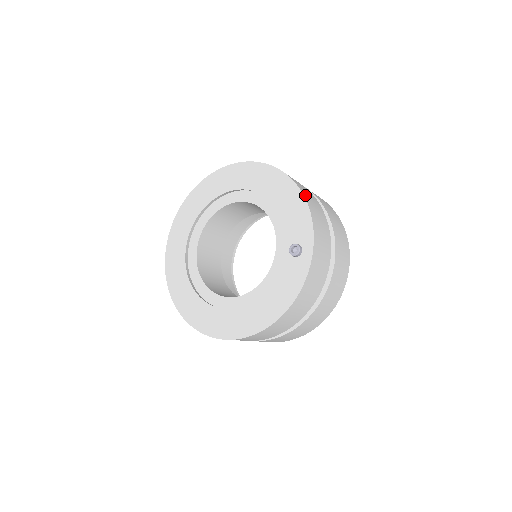
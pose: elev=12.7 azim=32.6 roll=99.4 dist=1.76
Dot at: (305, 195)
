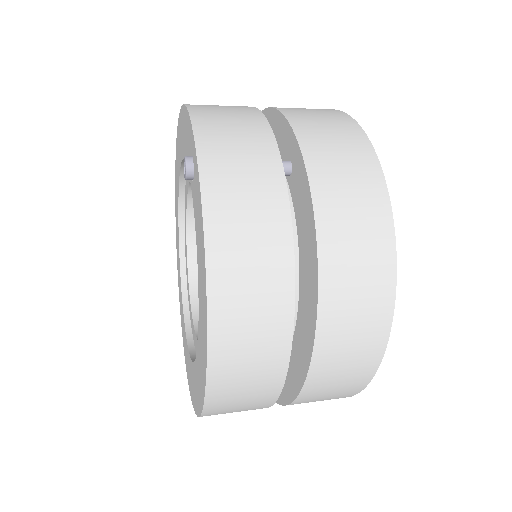
Dot at: occluded
